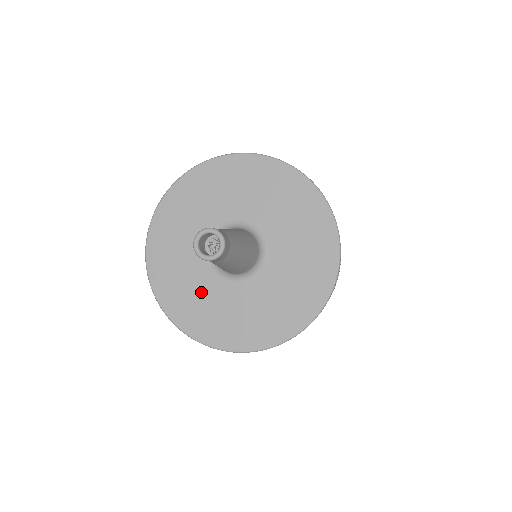
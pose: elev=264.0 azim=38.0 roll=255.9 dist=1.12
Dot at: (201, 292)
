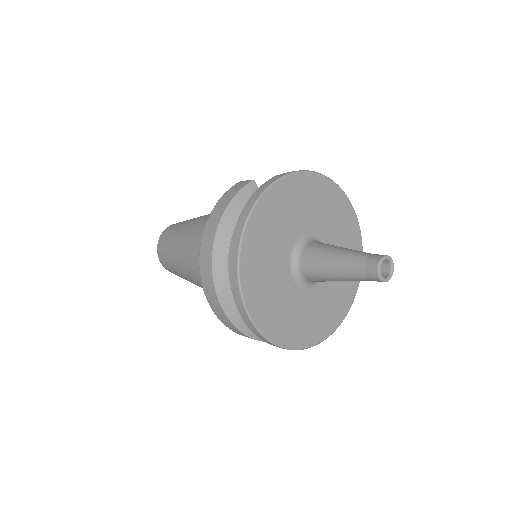
Dot at: (311, 310)
